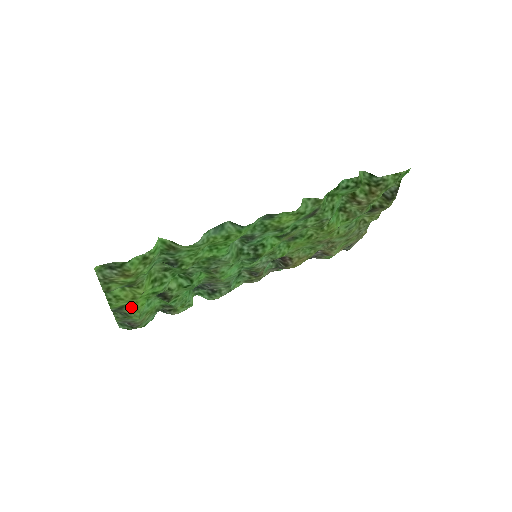
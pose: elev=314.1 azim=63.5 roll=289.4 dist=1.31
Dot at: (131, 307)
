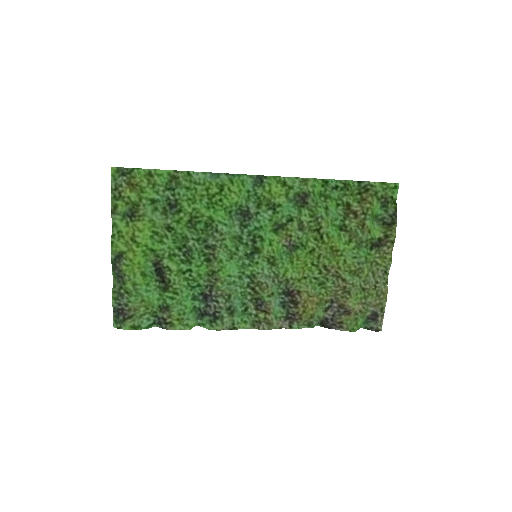
Dot at: (128, 261)
